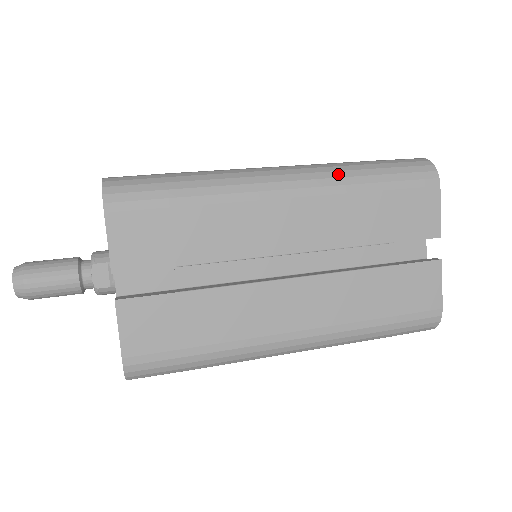
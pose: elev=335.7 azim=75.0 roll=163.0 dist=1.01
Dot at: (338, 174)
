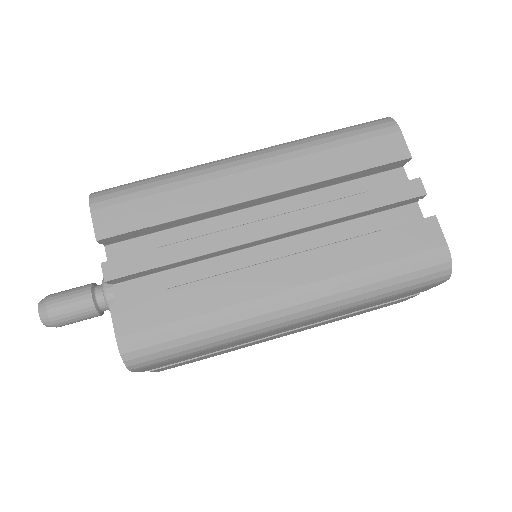
Dot at: (347, 302)
